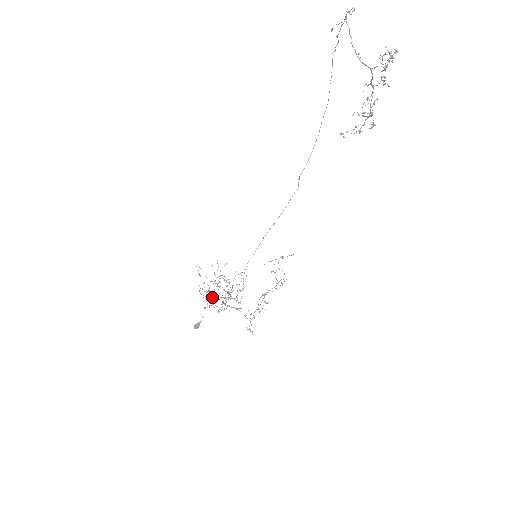
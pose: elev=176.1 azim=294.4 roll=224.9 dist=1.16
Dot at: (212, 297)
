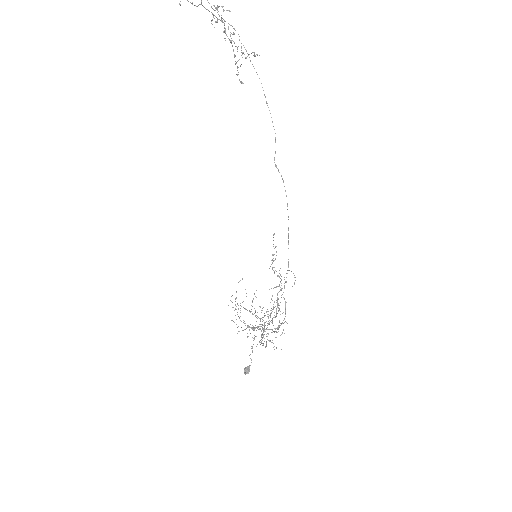
Dot at: occluded
